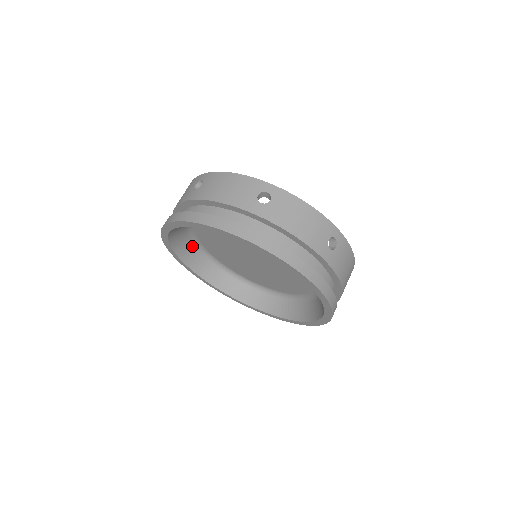
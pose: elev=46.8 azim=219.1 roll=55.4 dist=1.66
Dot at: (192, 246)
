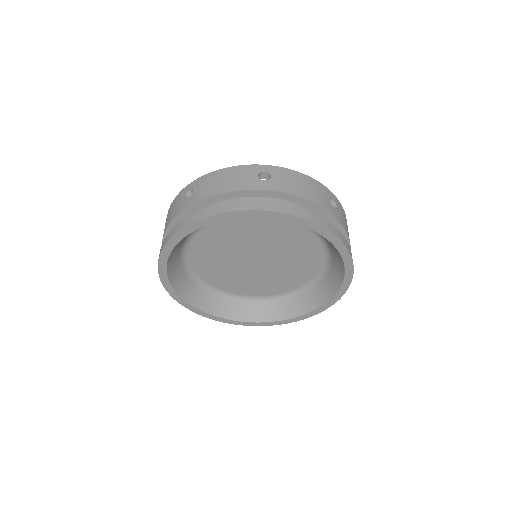
Dot at: (221, 300)
